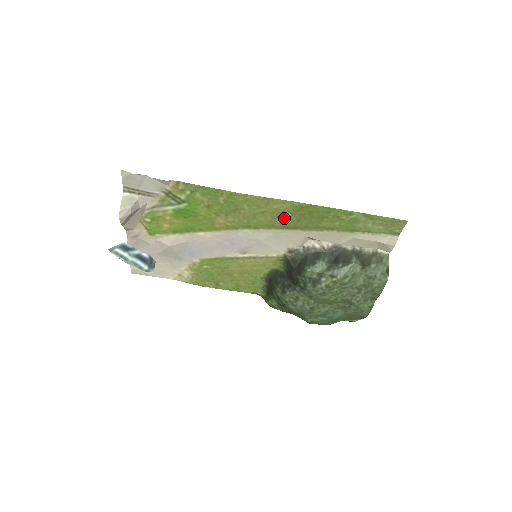
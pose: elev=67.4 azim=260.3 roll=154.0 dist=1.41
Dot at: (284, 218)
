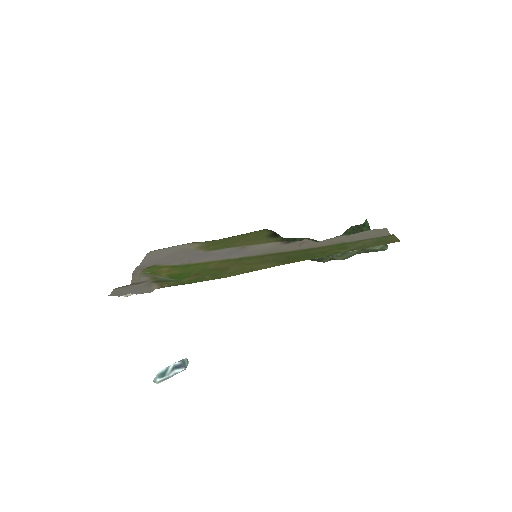
Dot at: (272, 259)
